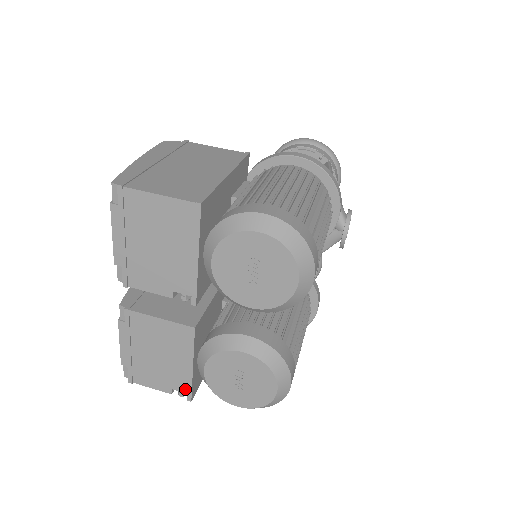
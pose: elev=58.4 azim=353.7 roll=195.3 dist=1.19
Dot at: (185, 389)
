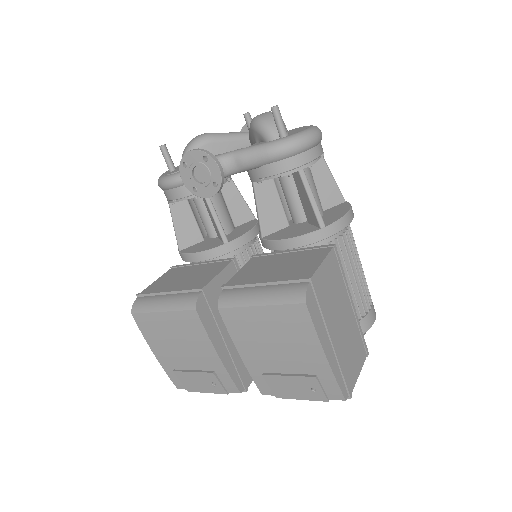
Dot at: occluded
